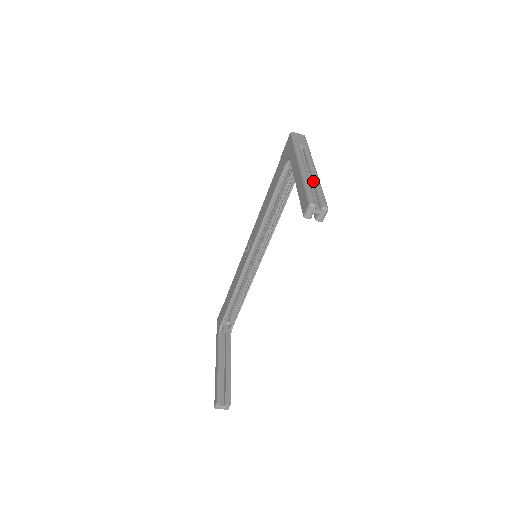
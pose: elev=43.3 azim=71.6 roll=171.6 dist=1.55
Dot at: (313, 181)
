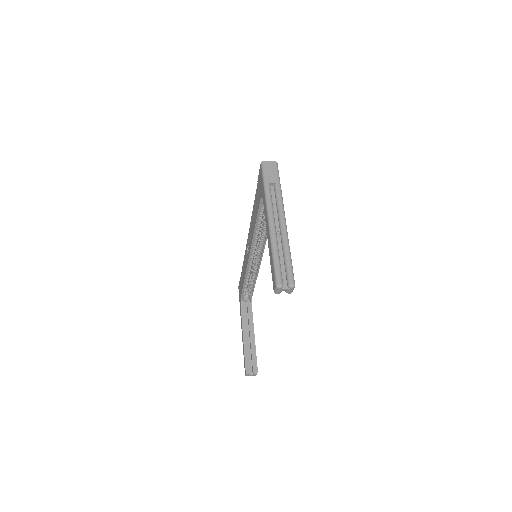
Dot at: (282, 244)
